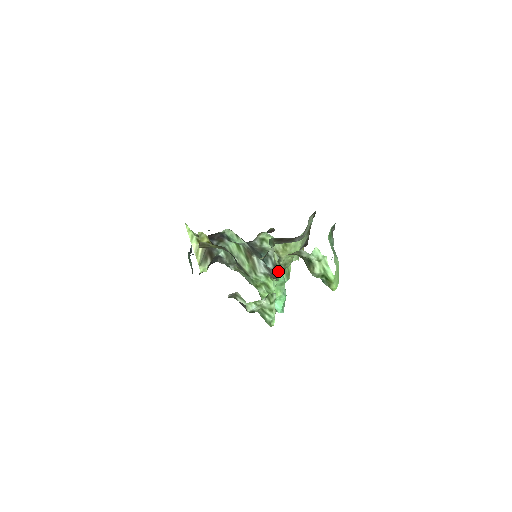
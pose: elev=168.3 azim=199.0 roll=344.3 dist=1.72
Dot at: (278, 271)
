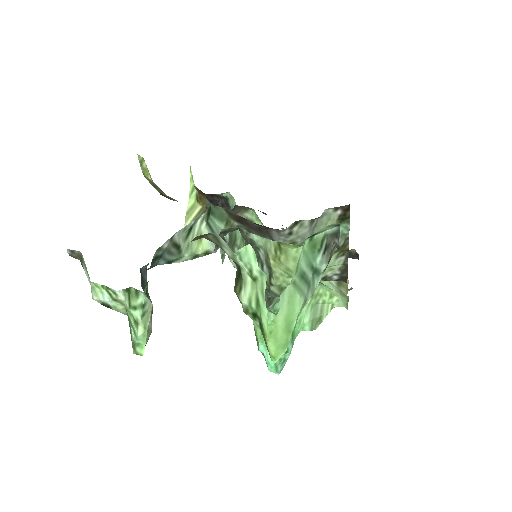
Dot at: (270, 294)
